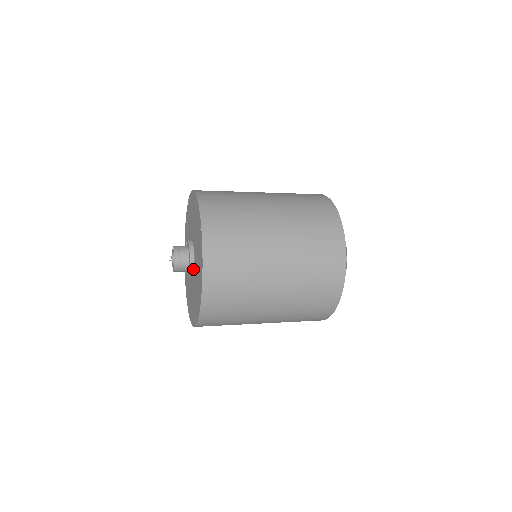
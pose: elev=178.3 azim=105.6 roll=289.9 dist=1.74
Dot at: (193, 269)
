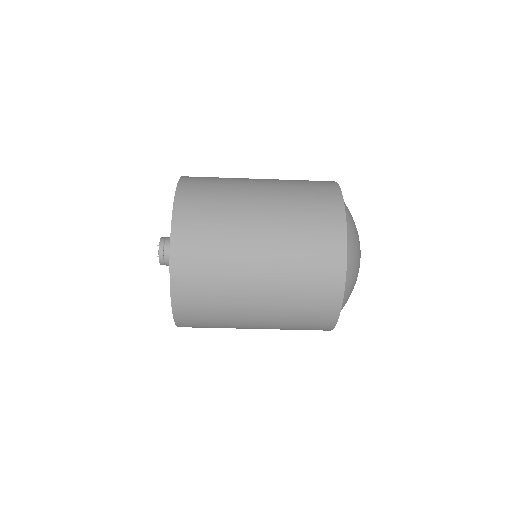
Dot at: occluded
